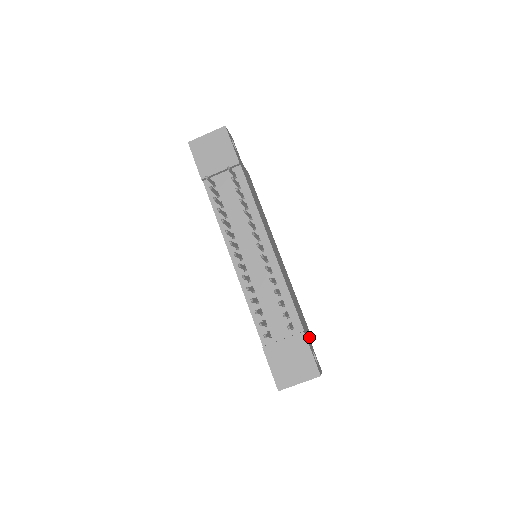
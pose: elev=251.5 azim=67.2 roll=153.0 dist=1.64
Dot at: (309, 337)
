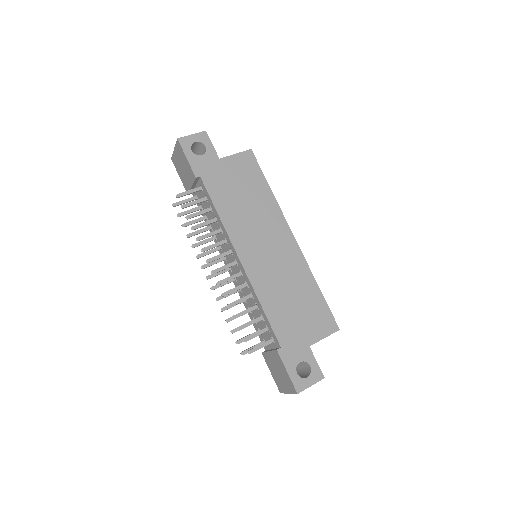
Dot at: (312, 340)
